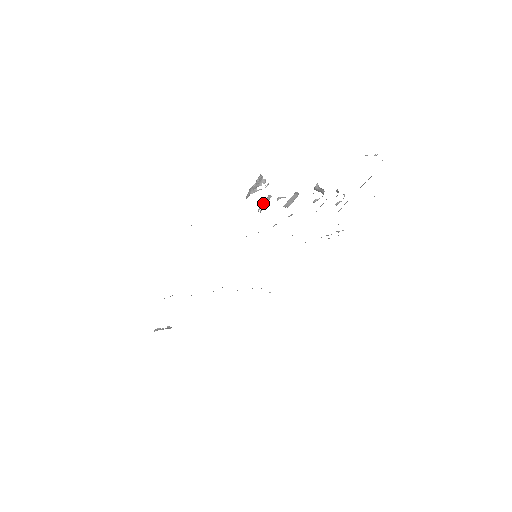
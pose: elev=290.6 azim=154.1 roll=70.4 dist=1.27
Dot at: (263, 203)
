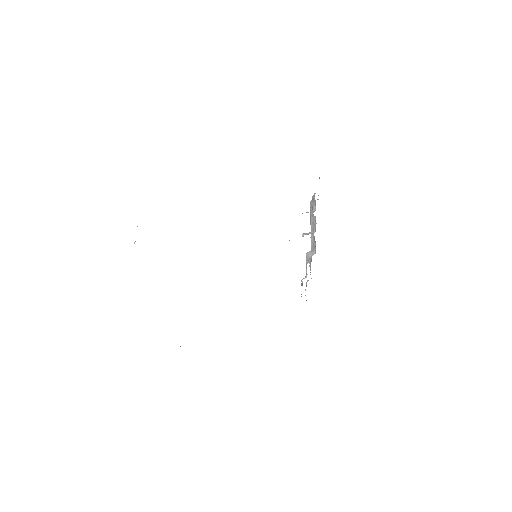
Dot at: (307, 212)
